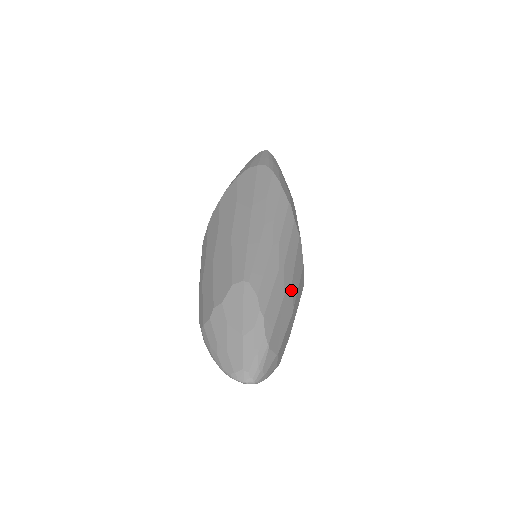
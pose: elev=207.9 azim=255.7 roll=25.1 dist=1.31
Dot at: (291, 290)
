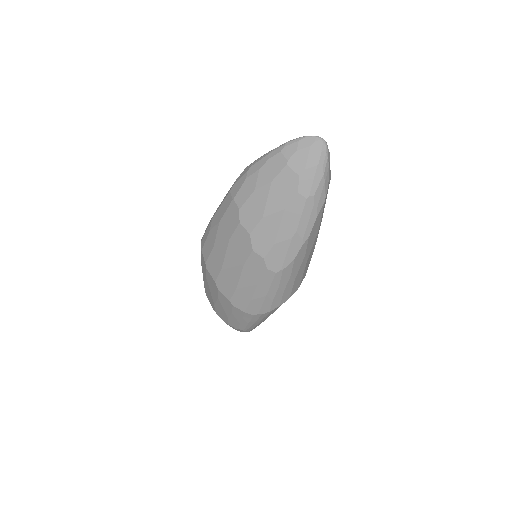
Dot at: occluded
